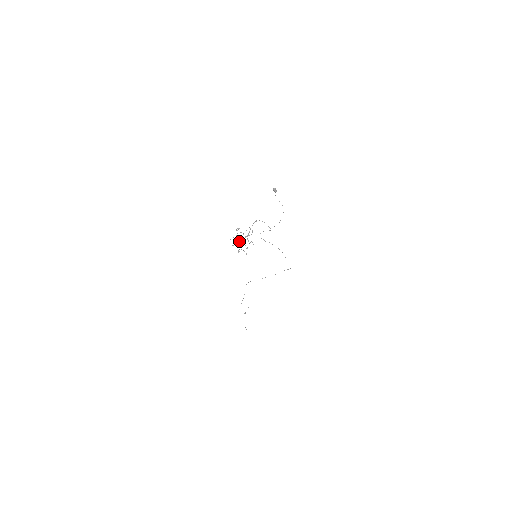
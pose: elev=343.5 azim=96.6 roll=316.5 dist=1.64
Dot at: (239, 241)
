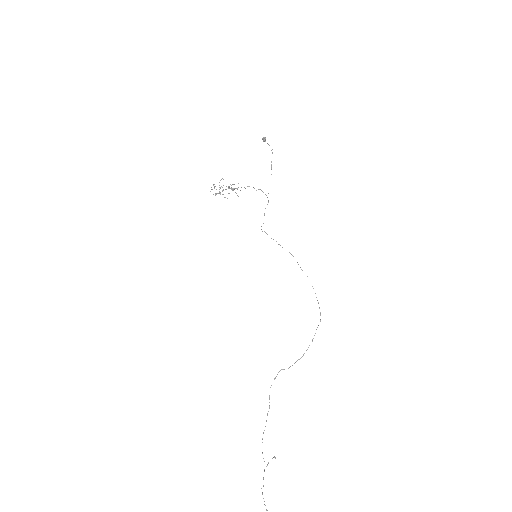
Dot at: (220, 188)
